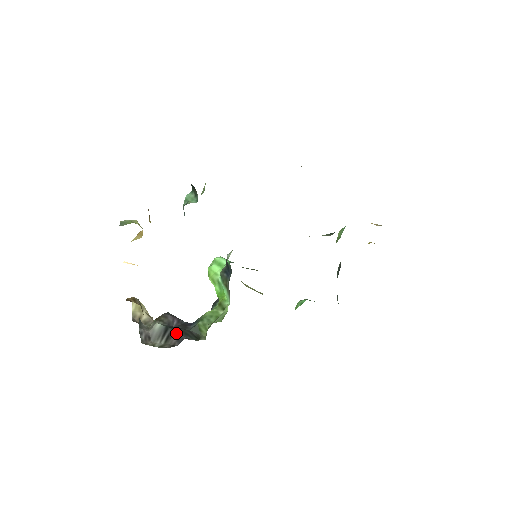
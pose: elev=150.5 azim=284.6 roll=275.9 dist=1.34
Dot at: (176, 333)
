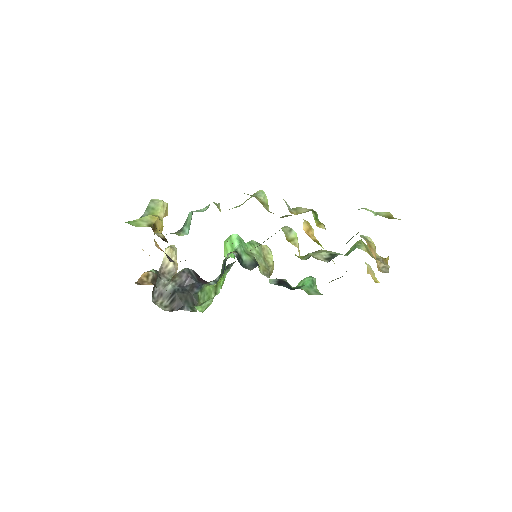
Dot at: (178, 299)
